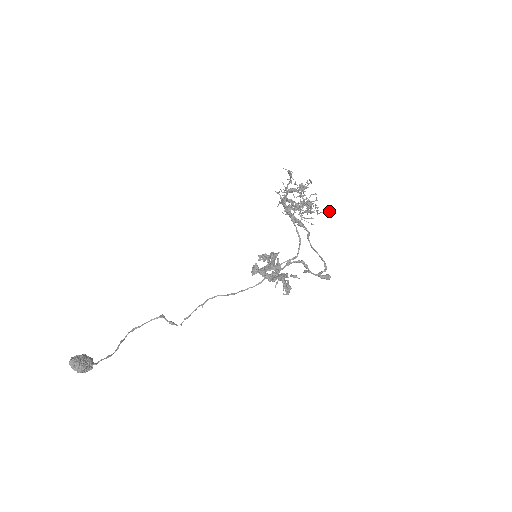
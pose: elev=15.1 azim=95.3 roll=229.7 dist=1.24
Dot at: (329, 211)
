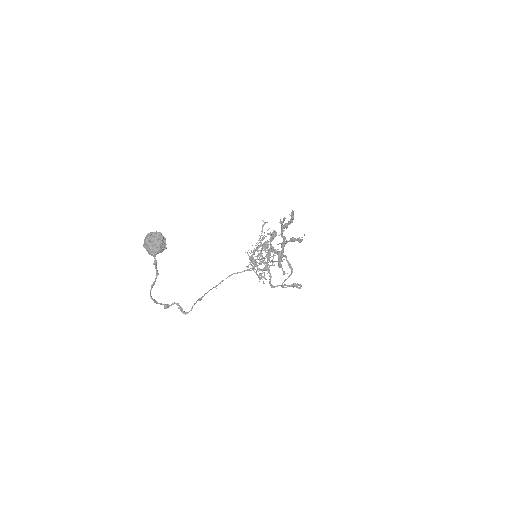
Dot at: occluded
